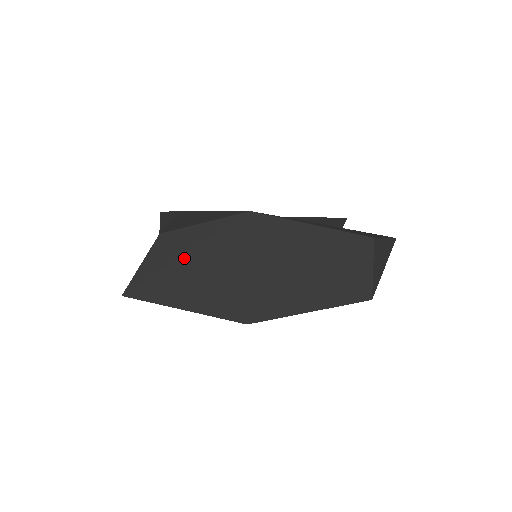
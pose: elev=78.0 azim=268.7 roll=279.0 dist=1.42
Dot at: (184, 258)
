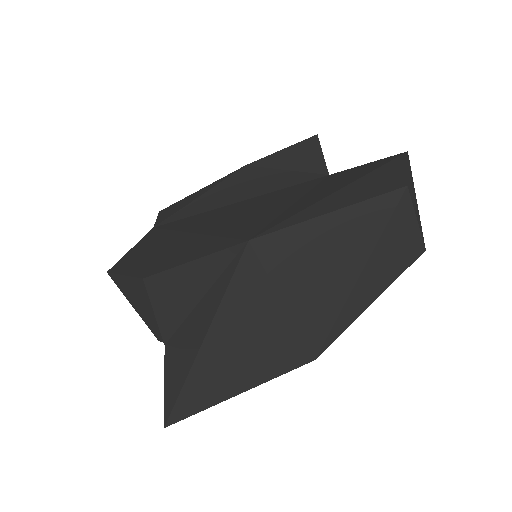
Dot at: (206, 344)
